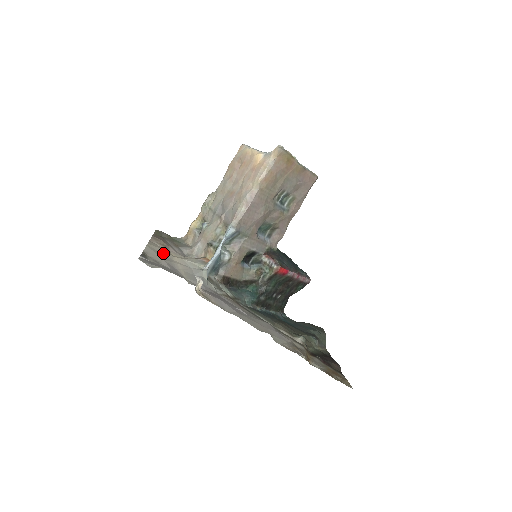
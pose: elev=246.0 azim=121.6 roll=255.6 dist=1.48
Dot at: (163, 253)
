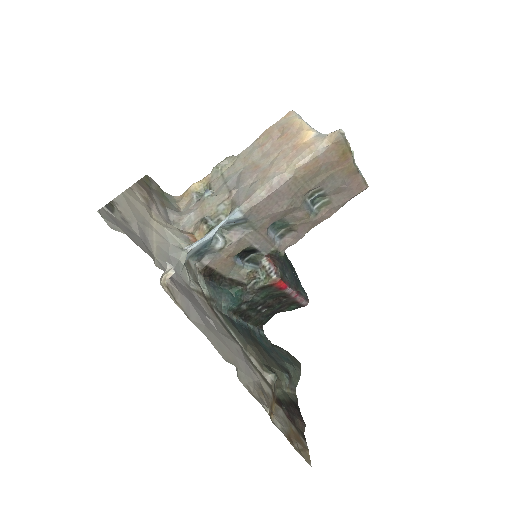
Dot at: (140, 210)
